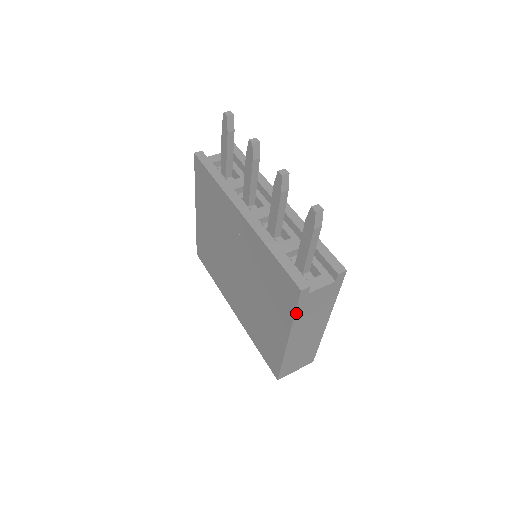
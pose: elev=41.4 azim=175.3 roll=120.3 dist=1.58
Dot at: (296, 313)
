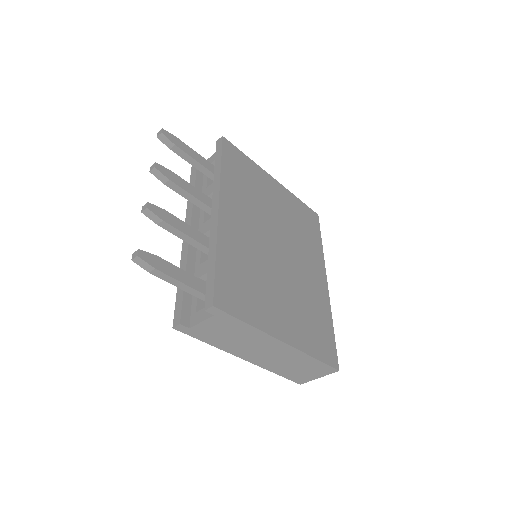
Dot at: (205, 341)
